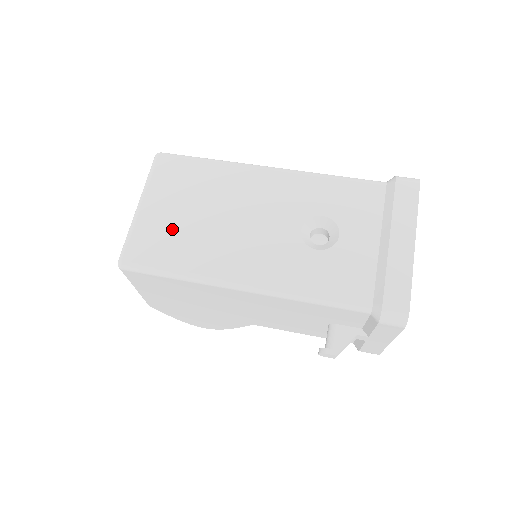
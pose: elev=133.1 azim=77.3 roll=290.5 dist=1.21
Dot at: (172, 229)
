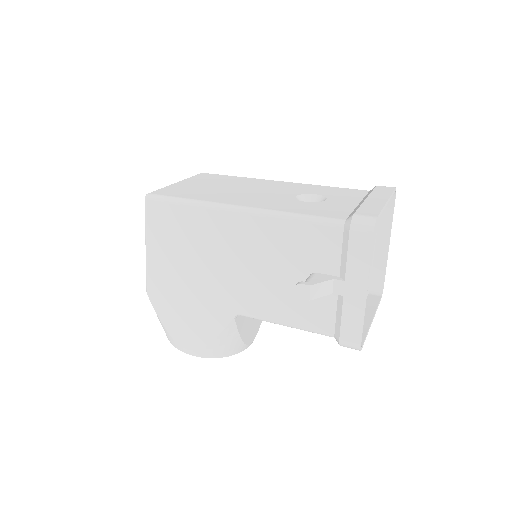
Dot at: (196, 189)
